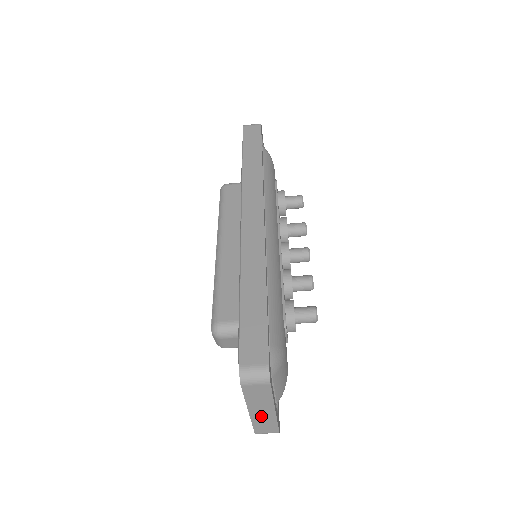
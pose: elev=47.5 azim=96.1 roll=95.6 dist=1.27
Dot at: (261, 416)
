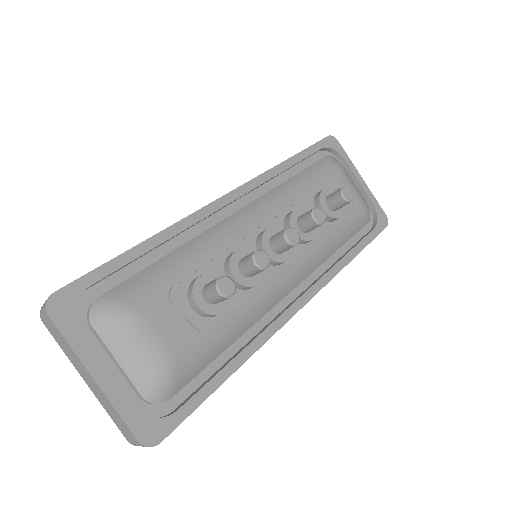
Dot at: (98, 393)
